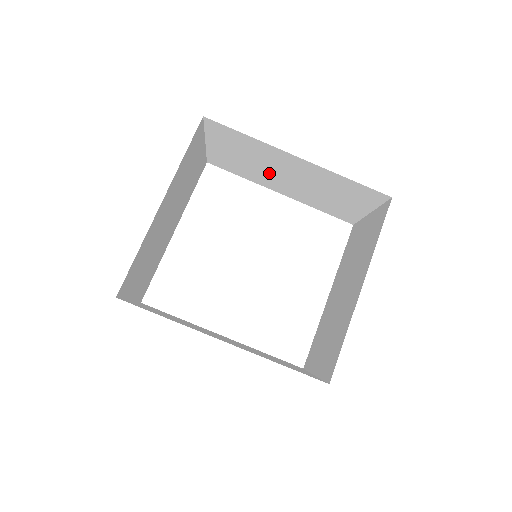
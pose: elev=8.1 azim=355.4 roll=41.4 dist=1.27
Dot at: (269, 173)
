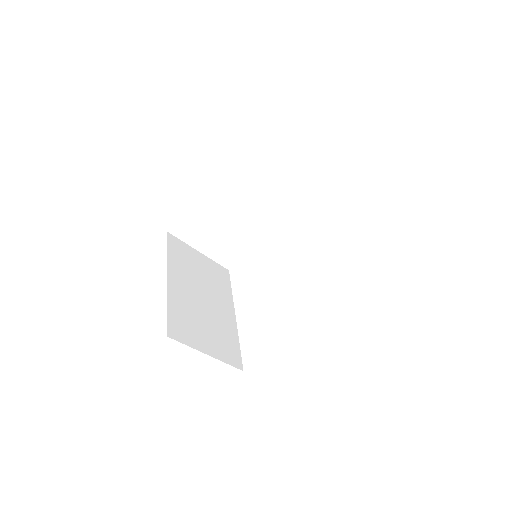
Dot at: (240, 225)
